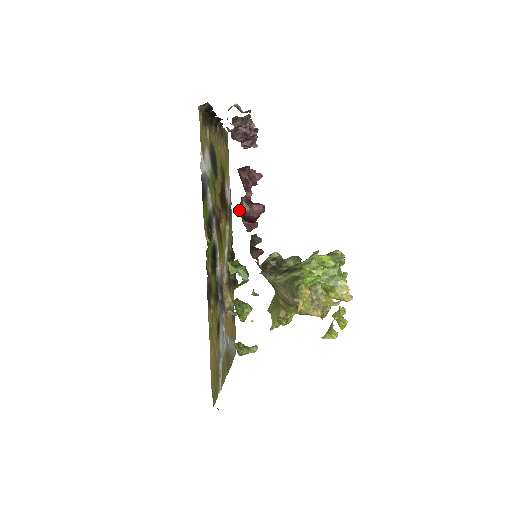
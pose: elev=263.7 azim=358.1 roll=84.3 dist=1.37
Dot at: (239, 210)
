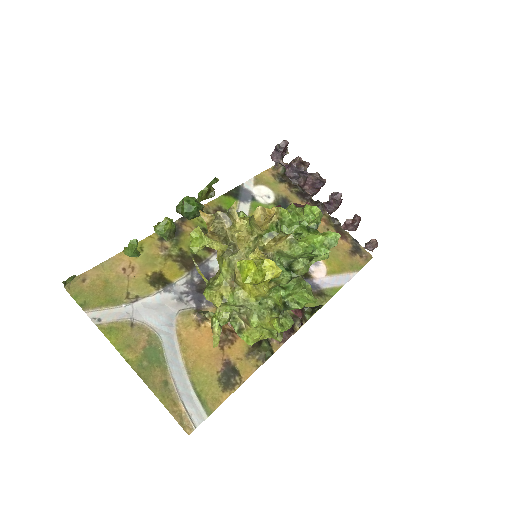
Dot at: occluded
